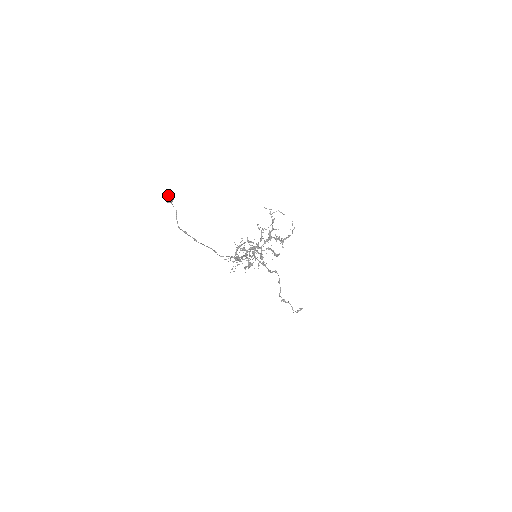
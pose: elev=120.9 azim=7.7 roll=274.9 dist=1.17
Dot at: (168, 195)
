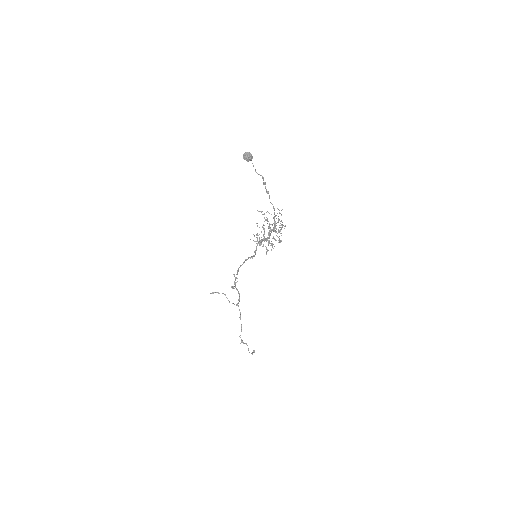
Dot at: (250, 153)
